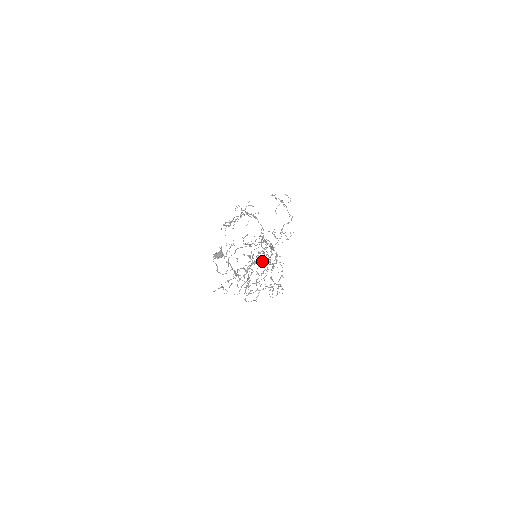
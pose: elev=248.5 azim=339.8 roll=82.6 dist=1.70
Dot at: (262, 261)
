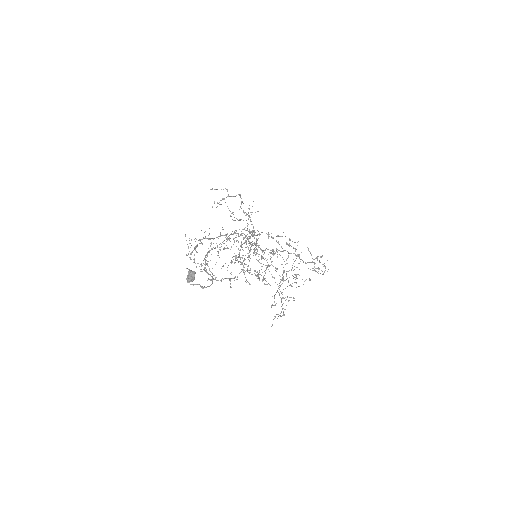
Dot at: occluded
